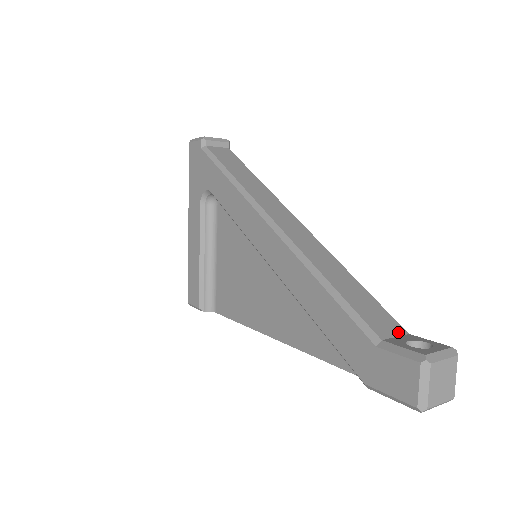
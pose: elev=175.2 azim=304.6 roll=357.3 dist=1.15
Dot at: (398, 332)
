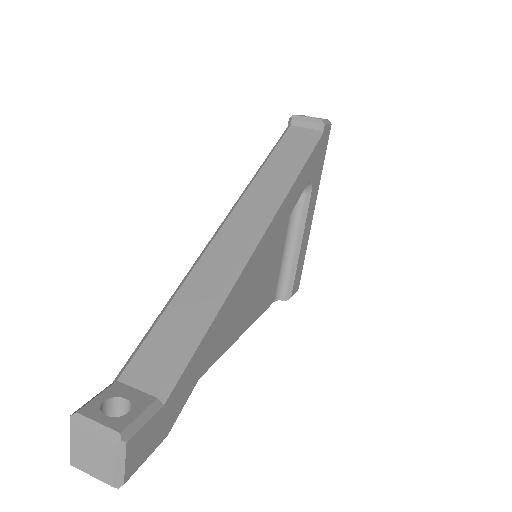
Dot at: (148, 387)
